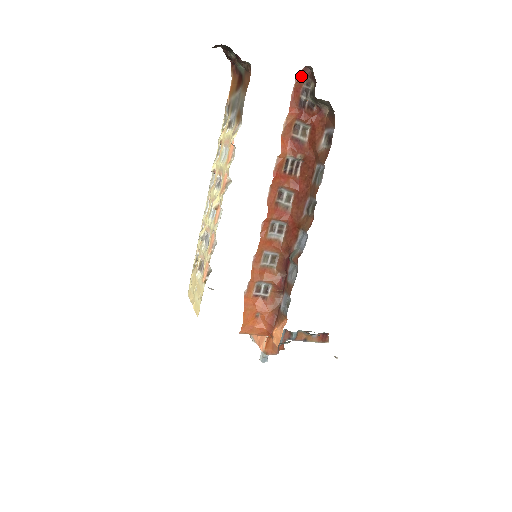
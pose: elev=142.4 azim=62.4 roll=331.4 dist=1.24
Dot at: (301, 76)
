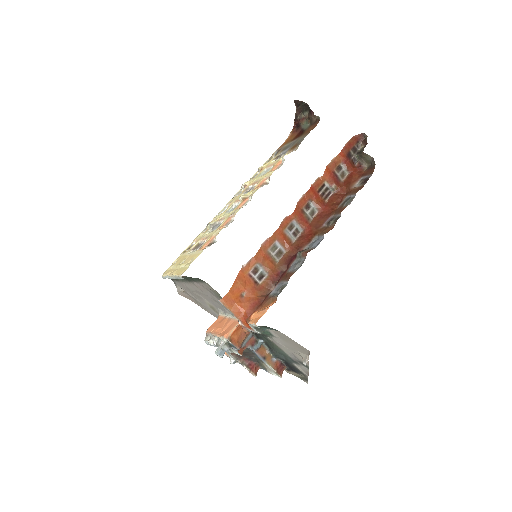
Dot at: (356, 138)
